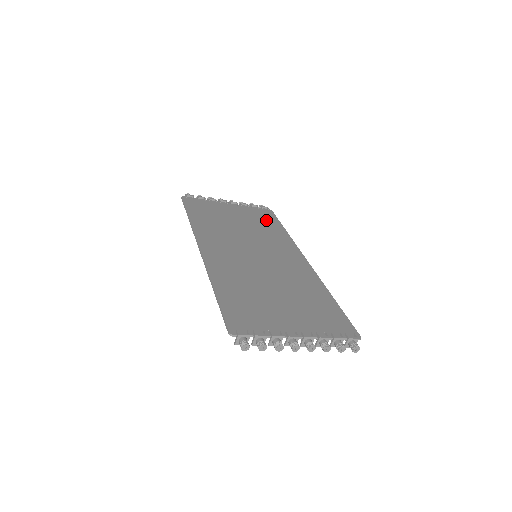
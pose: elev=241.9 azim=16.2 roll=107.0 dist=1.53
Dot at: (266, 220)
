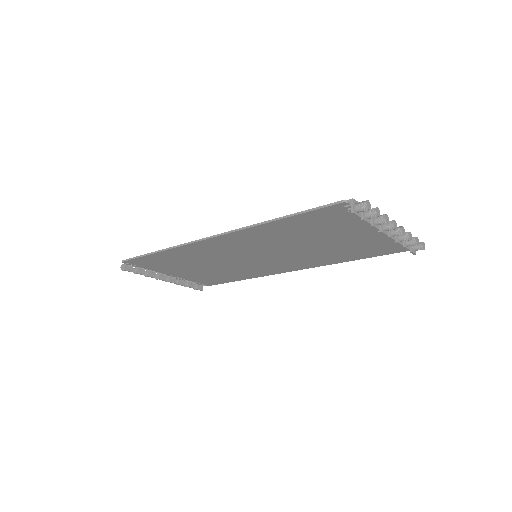
Dot at: occluded
